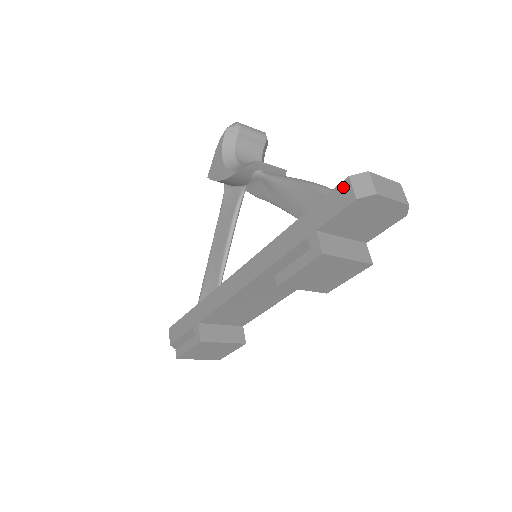
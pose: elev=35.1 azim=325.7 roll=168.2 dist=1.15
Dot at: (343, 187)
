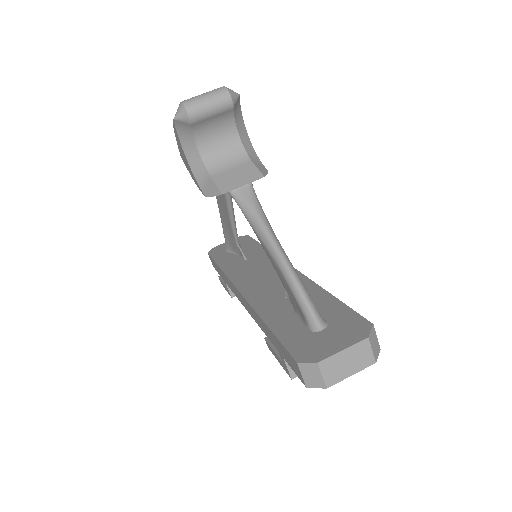
Dot at: (294, 363)
